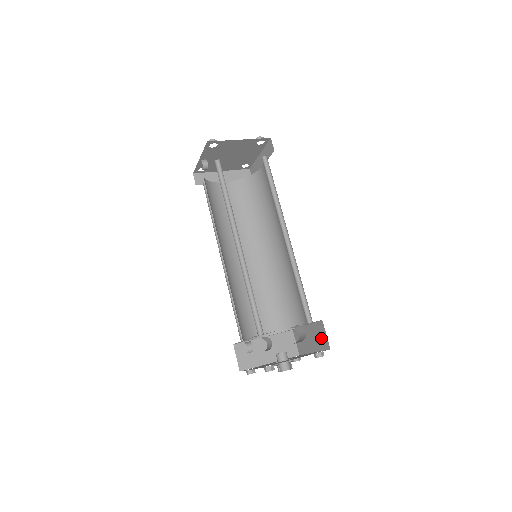
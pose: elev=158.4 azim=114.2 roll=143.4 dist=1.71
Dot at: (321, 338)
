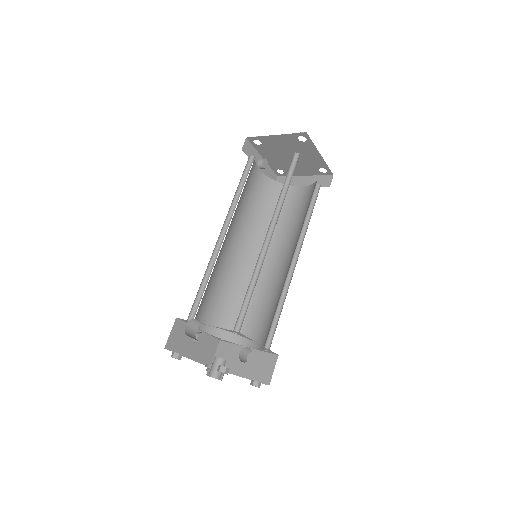
Dot at: occluded
